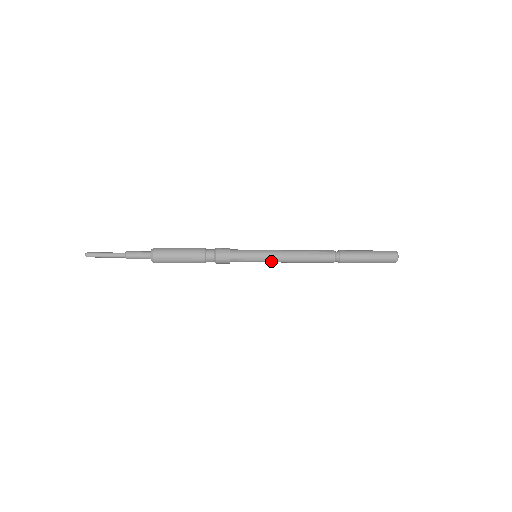
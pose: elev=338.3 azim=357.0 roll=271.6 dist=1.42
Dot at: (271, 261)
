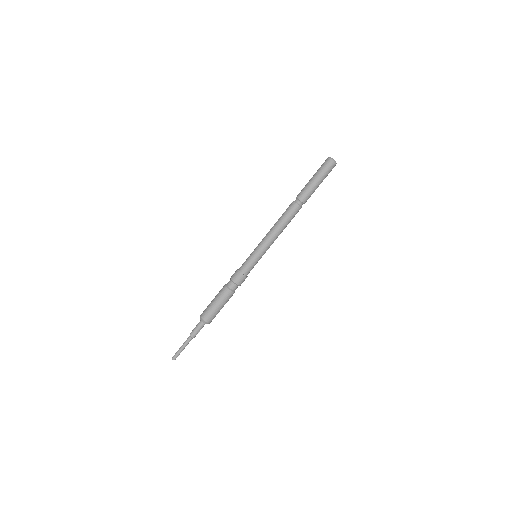
Dot at: (267, 249)
